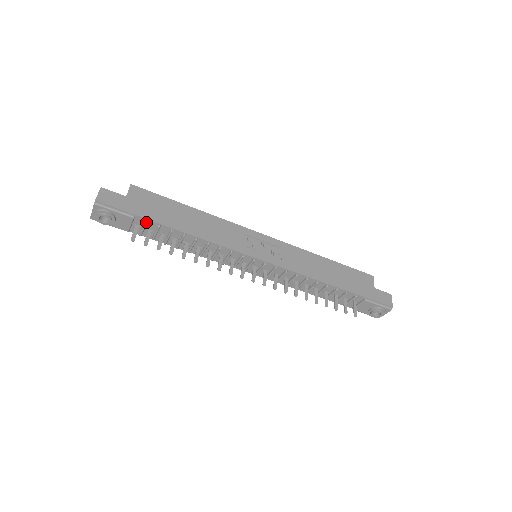
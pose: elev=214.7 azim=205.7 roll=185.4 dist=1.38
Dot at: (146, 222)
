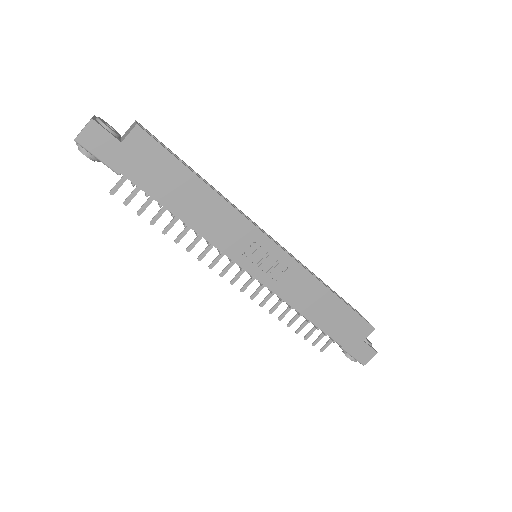
Dot at: (132, 185)
